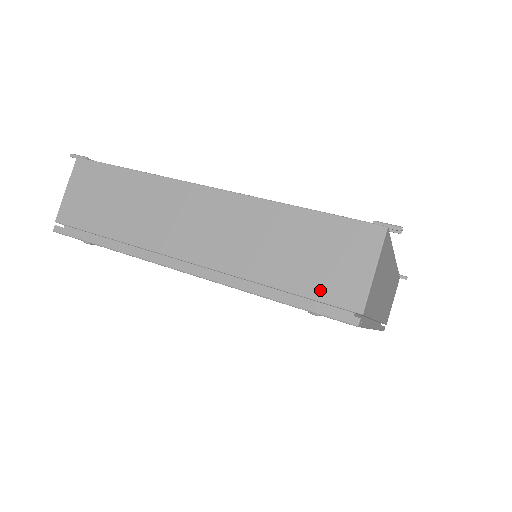
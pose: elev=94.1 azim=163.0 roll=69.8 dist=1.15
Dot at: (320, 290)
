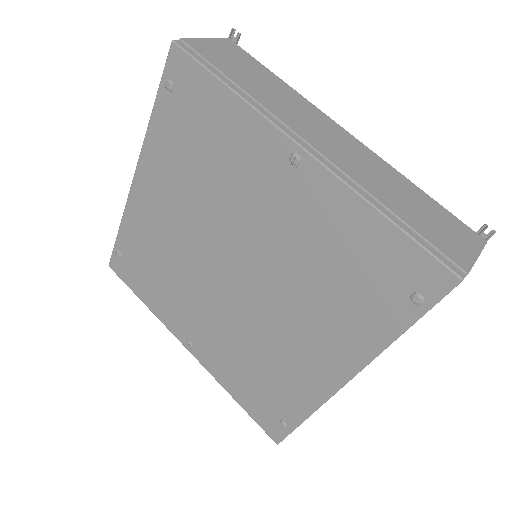
Dot at: occluded
